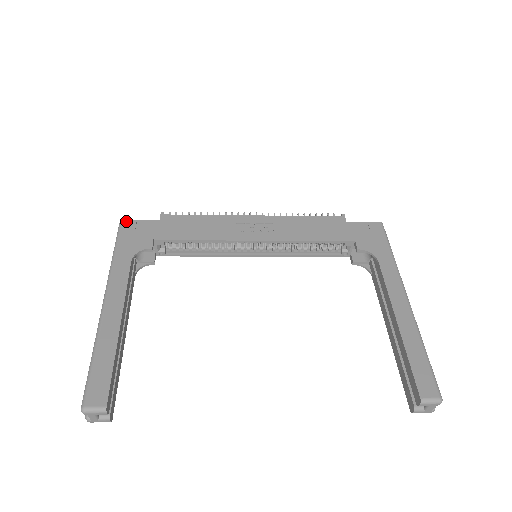
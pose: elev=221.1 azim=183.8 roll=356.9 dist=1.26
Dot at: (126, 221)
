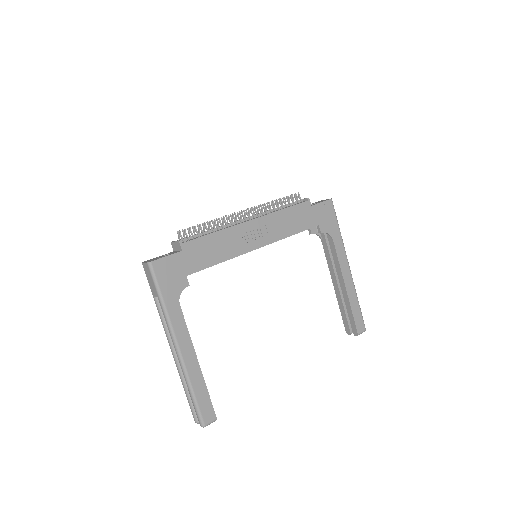
Dot at: (155, 263)
